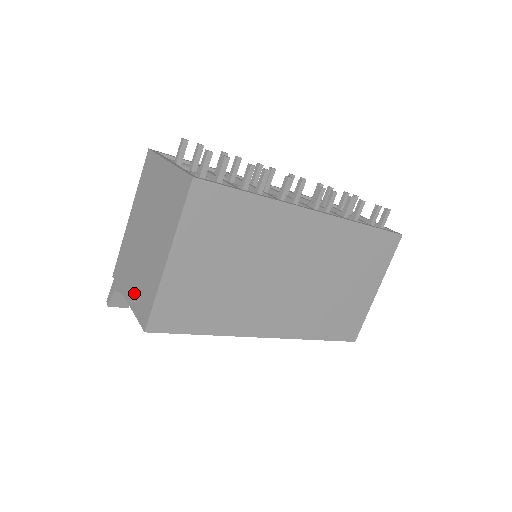
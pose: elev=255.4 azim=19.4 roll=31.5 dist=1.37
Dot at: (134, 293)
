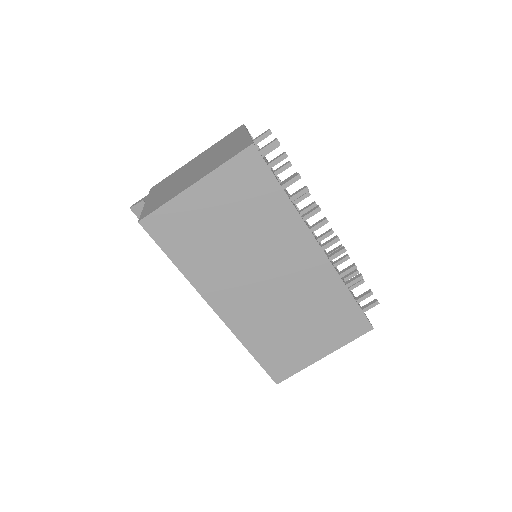
Dot at: (154, 199)
